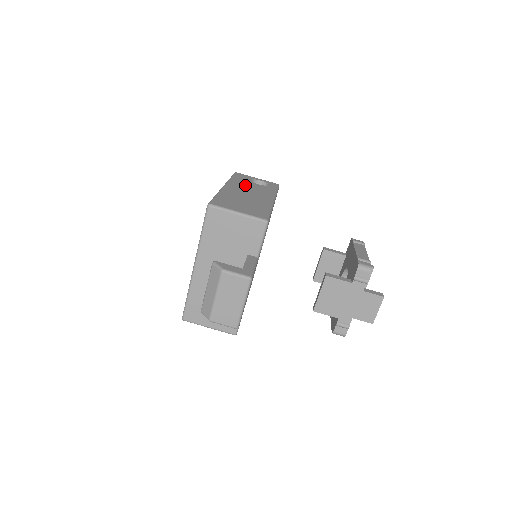
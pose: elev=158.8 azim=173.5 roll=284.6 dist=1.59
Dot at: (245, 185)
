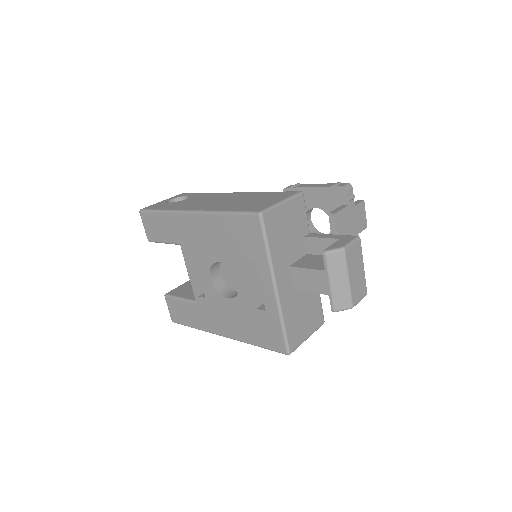
Dot at: (189, 203)
